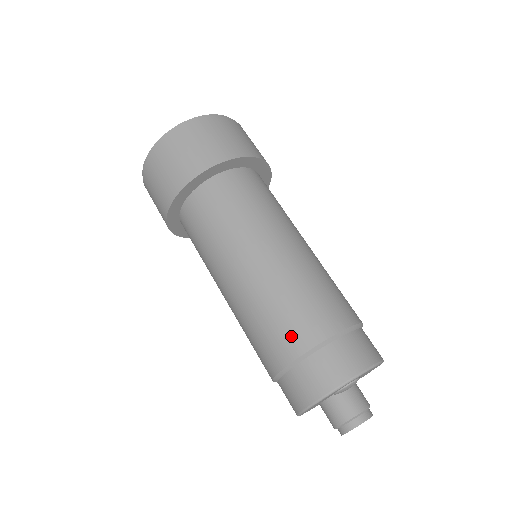
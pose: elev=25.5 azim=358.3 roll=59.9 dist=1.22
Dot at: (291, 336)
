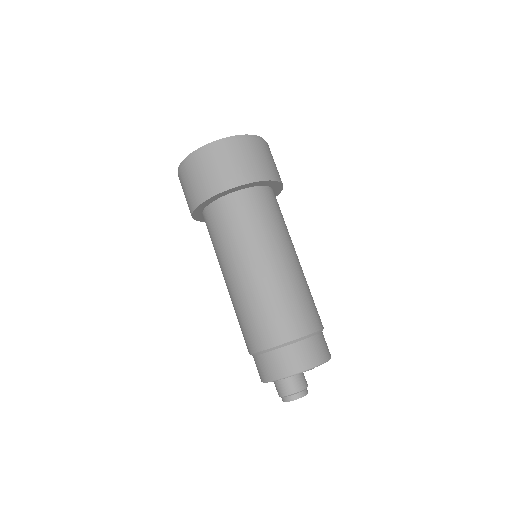
Dot at: (289, 325)
